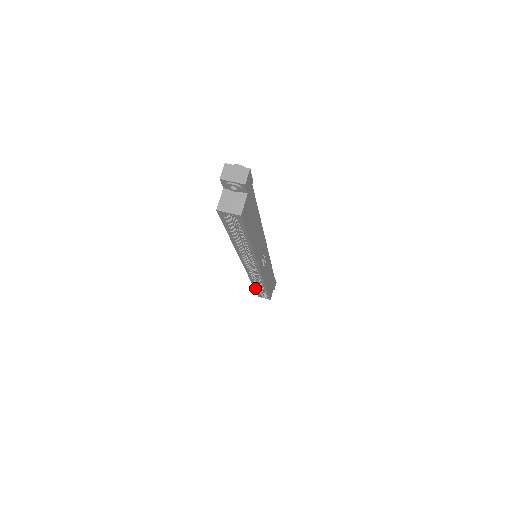
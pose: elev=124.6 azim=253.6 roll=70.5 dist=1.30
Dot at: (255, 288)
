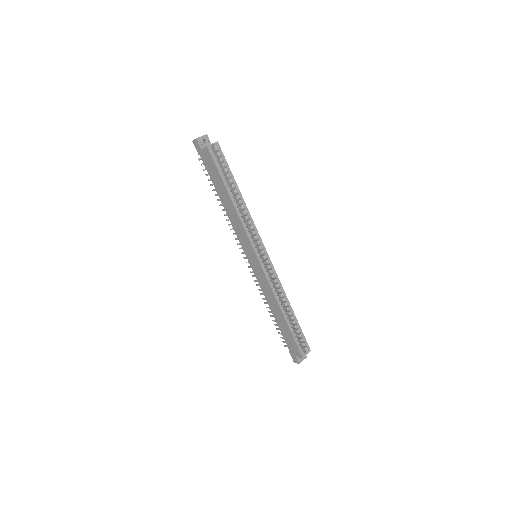
Dot at: (287, 323)
